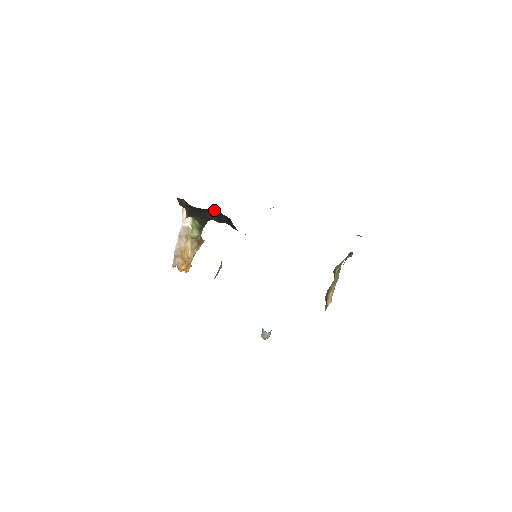
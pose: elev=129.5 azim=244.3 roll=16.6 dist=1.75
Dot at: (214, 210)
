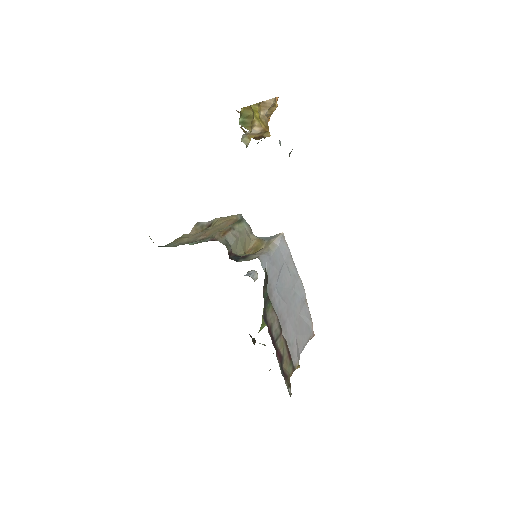
Dot at: occluded
